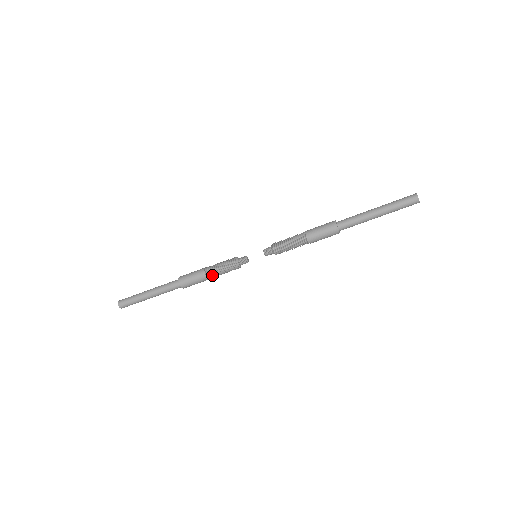
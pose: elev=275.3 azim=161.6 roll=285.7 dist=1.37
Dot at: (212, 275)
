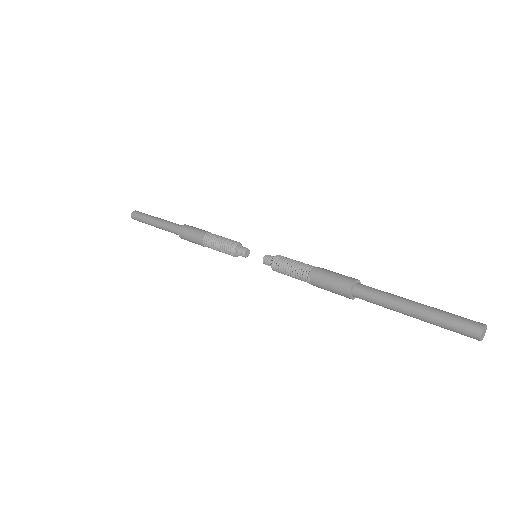
Dot at: (211, 248)
